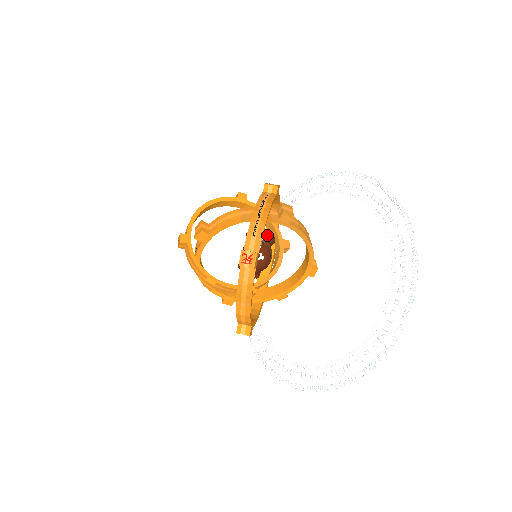
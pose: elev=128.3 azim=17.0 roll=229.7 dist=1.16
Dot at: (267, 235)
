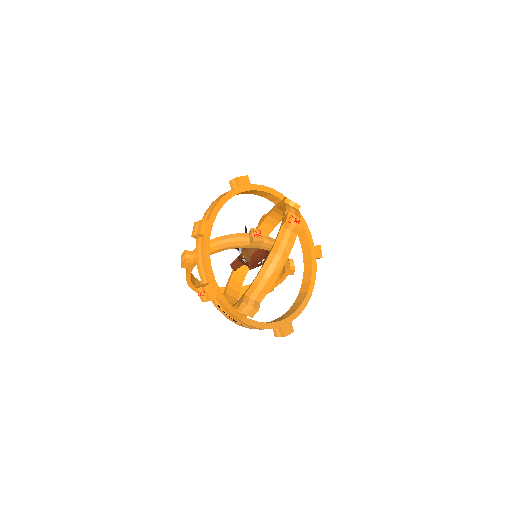
Dot at: occluded
